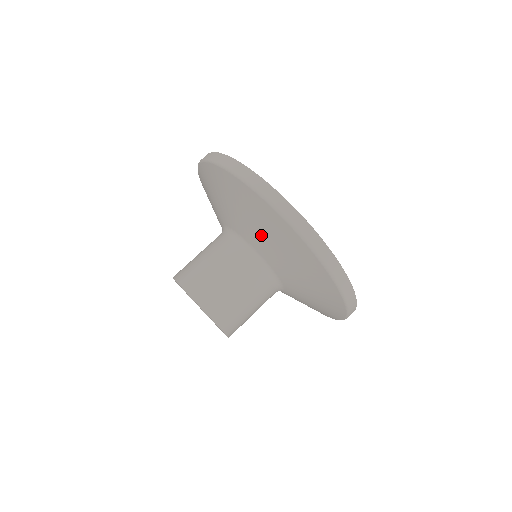
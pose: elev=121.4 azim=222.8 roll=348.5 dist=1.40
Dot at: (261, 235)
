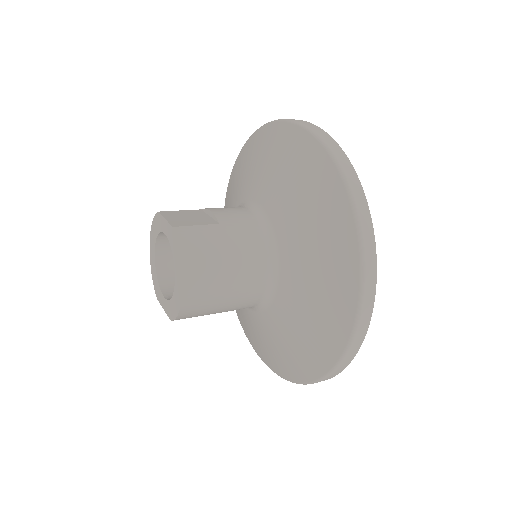
Dot at: (279, 180)
